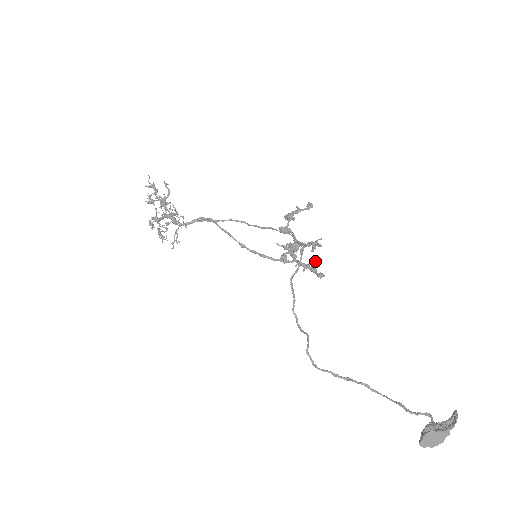
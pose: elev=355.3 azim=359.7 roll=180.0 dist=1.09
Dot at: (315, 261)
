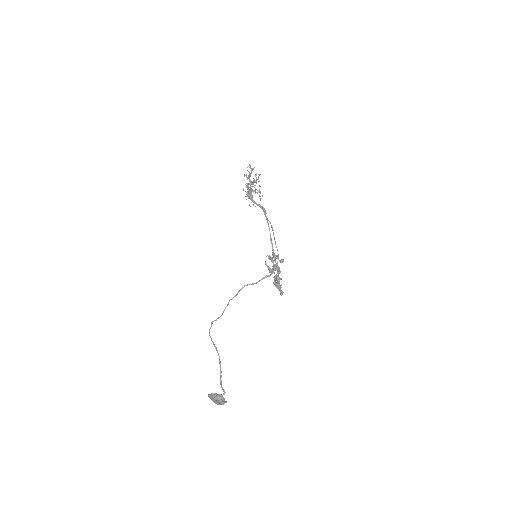
Dot at: (278, 286)
